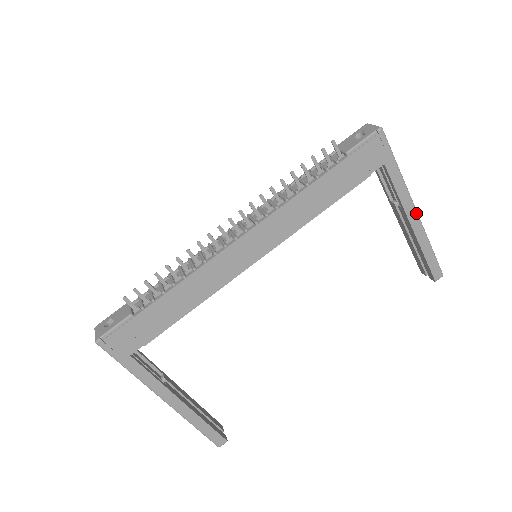
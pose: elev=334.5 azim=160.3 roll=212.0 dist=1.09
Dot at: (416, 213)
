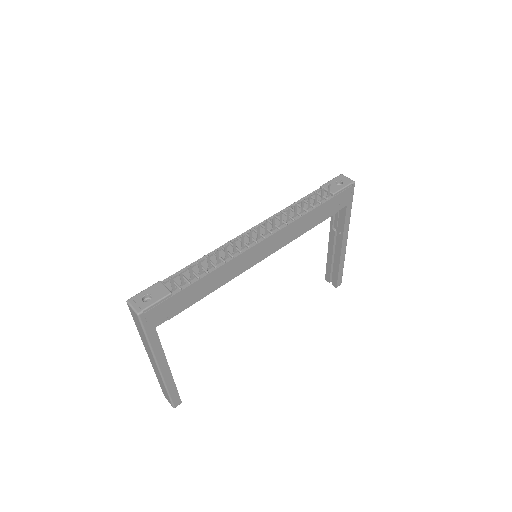
Dot at: occluded
